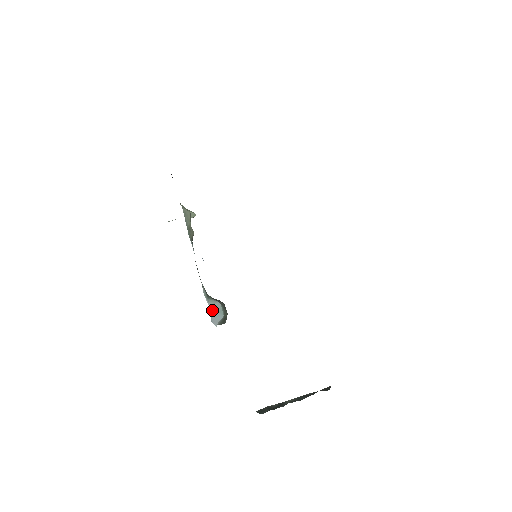
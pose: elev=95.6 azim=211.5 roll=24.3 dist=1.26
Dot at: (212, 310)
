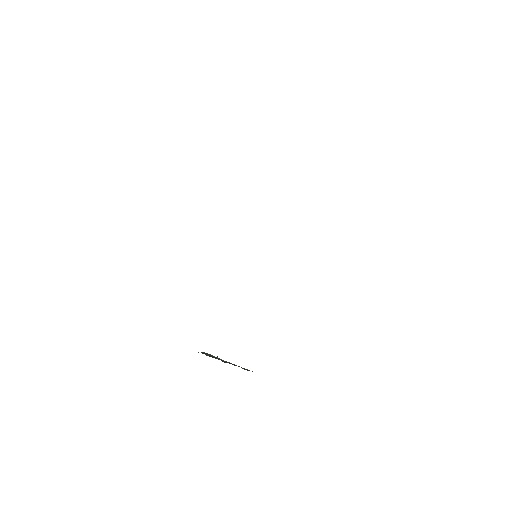
Dot at: occluded
